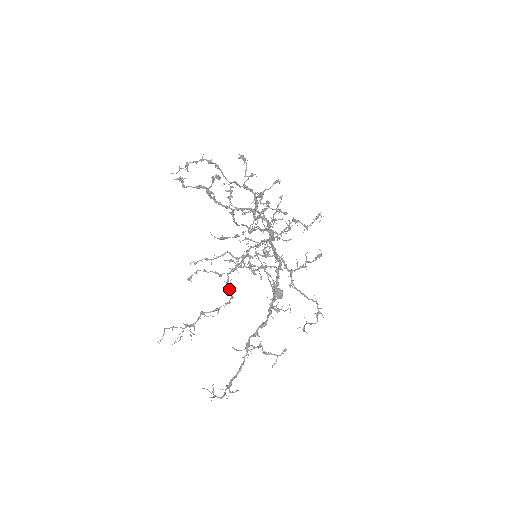
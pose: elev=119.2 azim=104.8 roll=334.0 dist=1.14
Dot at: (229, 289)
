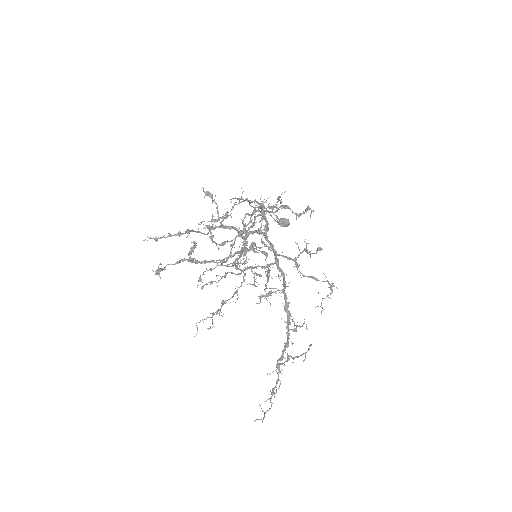
Dot at: occluded
